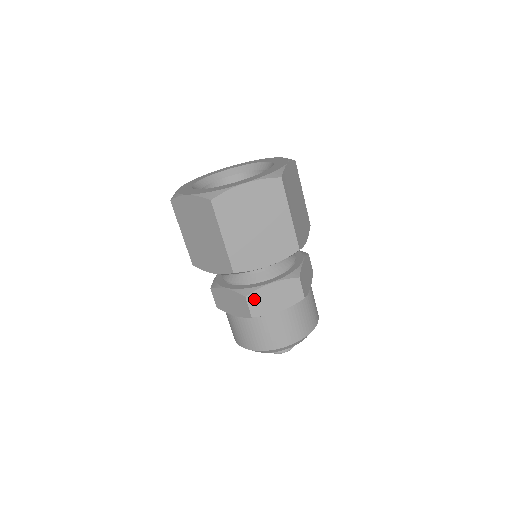
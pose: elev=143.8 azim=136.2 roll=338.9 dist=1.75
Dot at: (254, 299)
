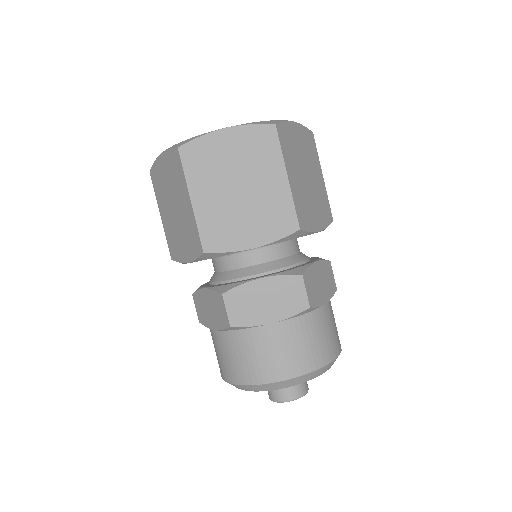
Dot at: (235, 299)
